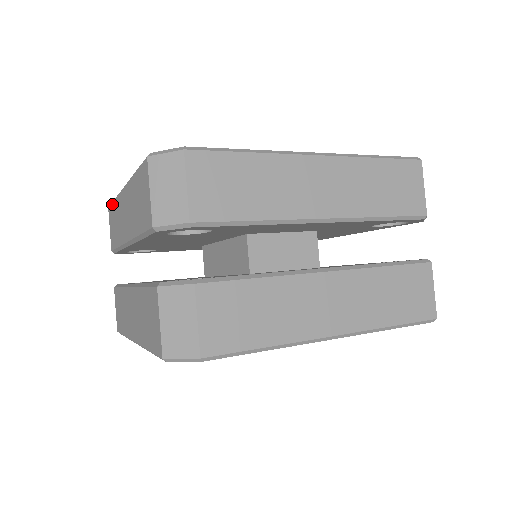
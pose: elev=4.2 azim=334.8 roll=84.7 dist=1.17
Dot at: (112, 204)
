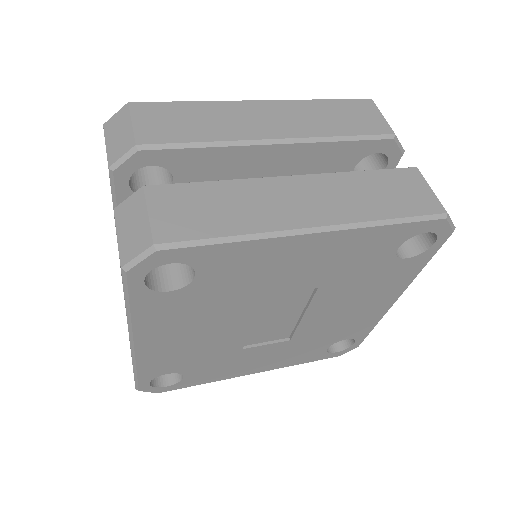
Dot at: occluded
